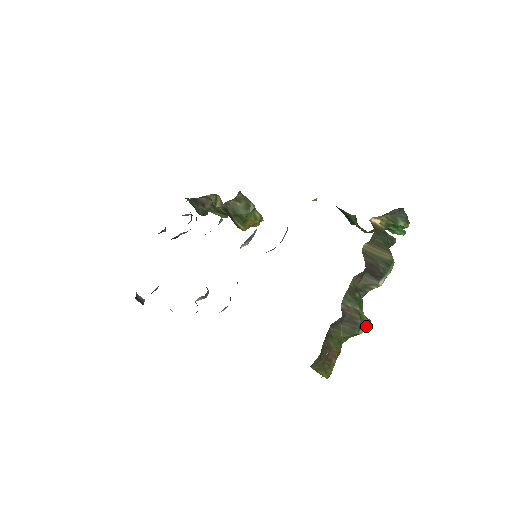
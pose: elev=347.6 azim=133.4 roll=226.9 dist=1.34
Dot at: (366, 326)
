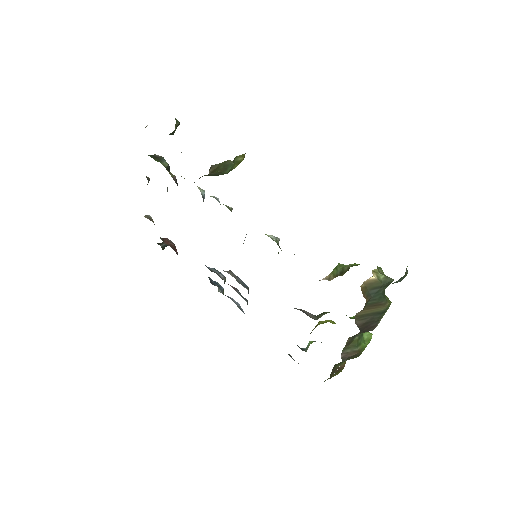
Dot at: occluded
